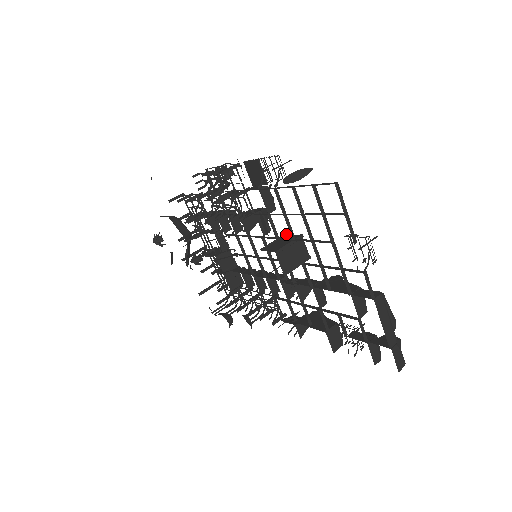
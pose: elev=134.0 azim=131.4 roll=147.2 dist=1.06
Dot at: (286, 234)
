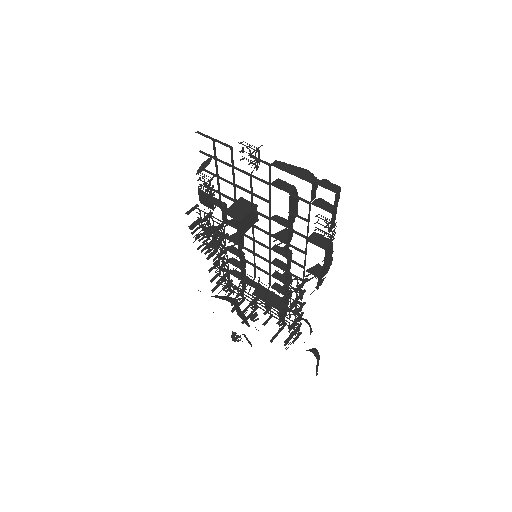
Dot at: occluded
